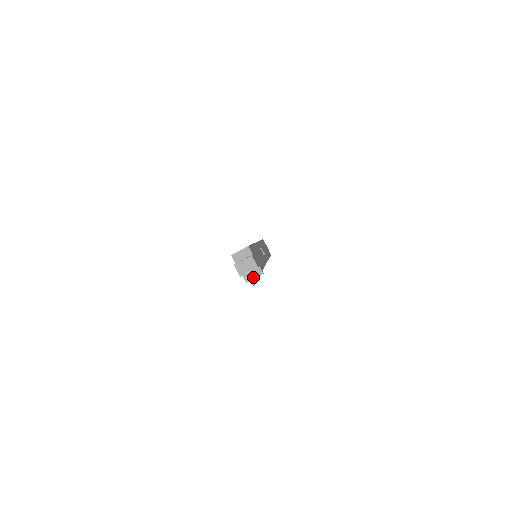
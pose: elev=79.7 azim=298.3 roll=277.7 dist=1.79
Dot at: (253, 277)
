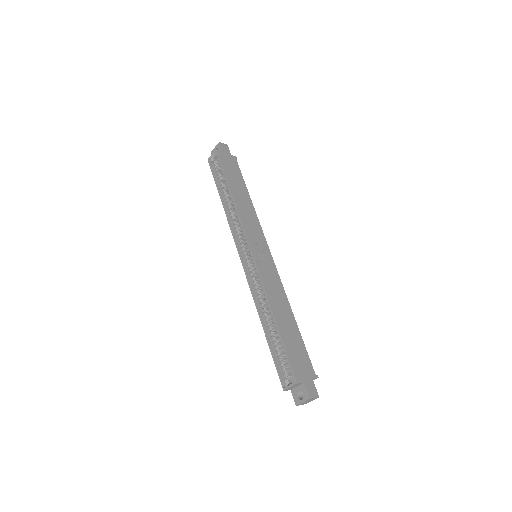
Dot at: occluded
